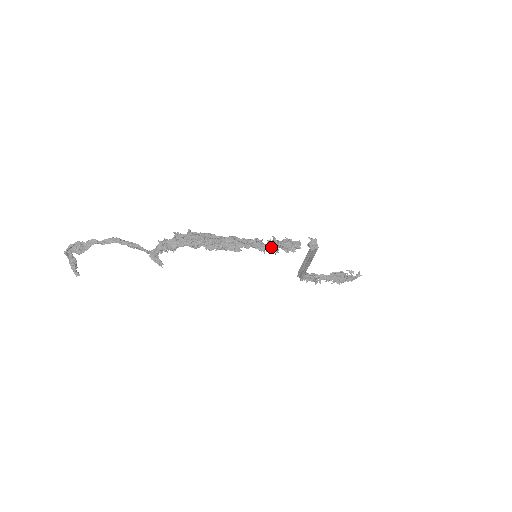
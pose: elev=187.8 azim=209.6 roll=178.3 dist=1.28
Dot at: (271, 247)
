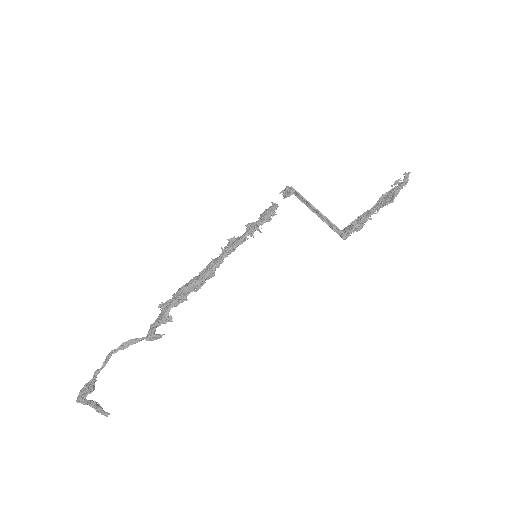
Dot at: (246, 231)
